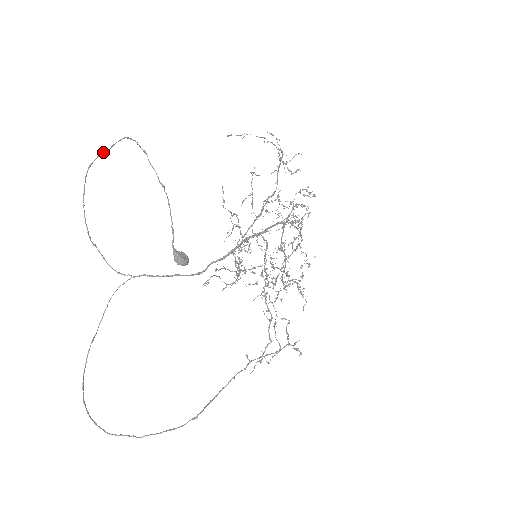
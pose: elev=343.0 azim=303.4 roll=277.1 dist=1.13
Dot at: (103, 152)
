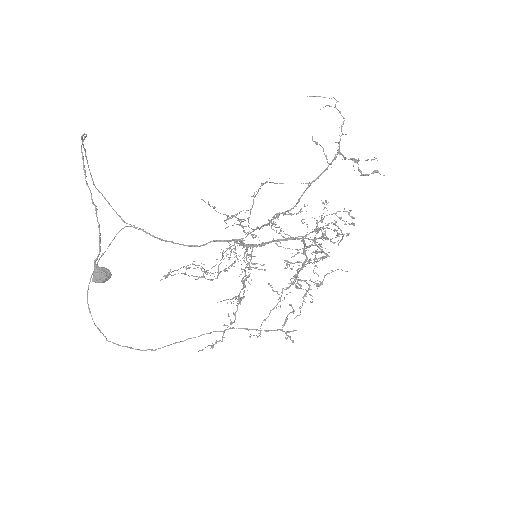
Dot at: (85, 134)
